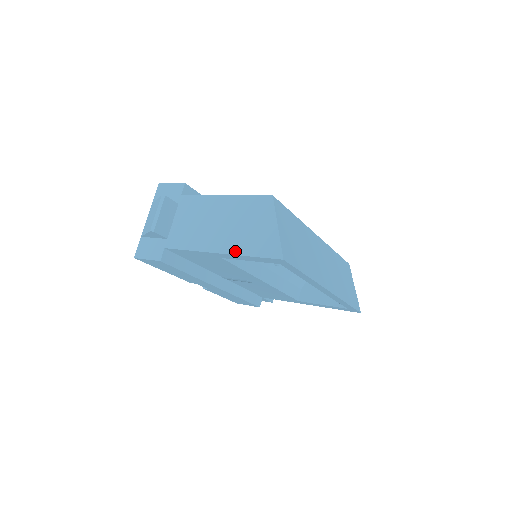
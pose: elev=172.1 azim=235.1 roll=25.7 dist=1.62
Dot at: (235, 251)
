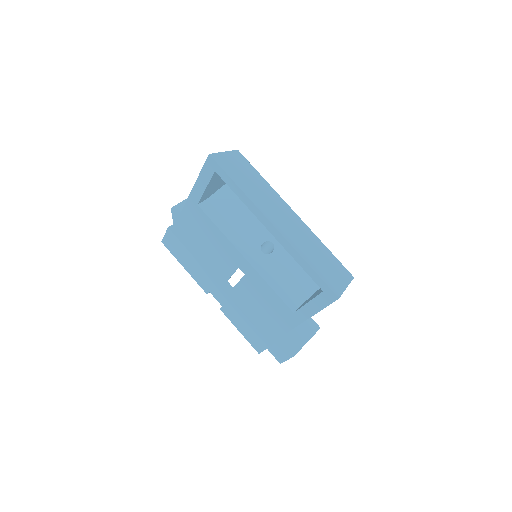
Dot at: occluded
